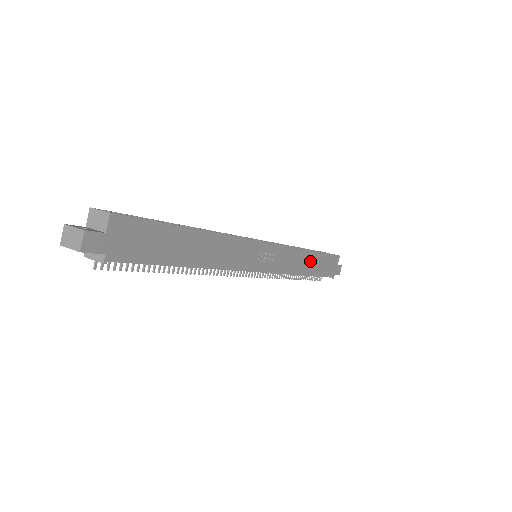
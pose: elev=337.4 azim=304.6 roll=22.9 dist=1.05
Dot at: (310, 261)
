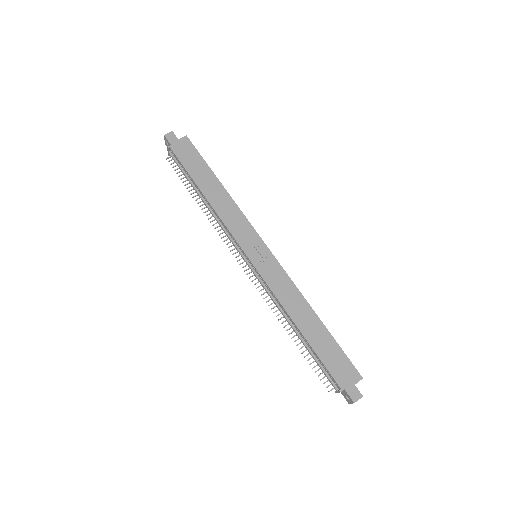
Dot at: (309, 321)
